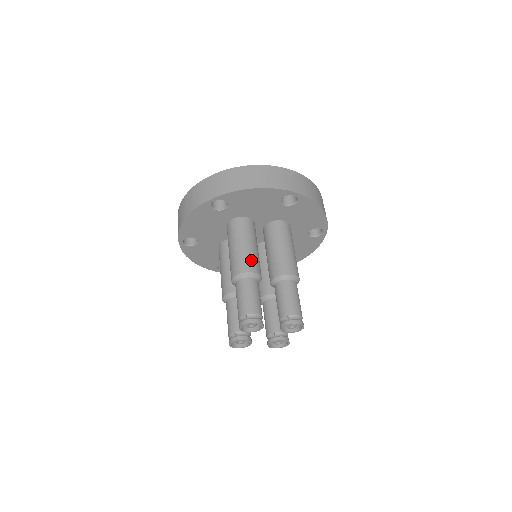
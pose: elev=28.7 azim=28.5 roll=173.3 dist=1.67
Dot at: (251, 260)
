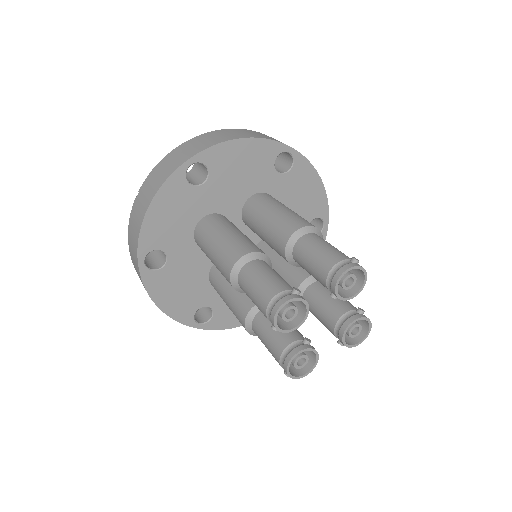
Dot at: occluded
